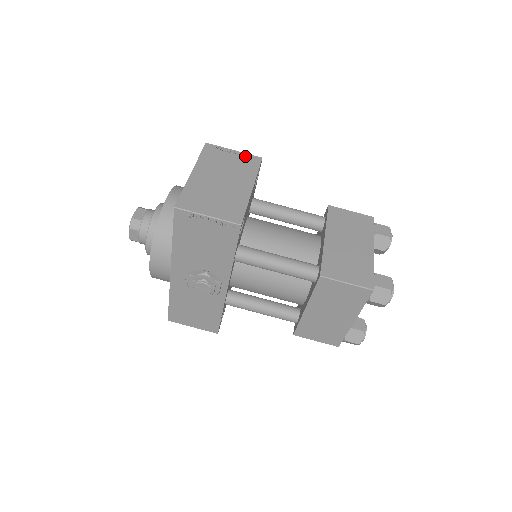
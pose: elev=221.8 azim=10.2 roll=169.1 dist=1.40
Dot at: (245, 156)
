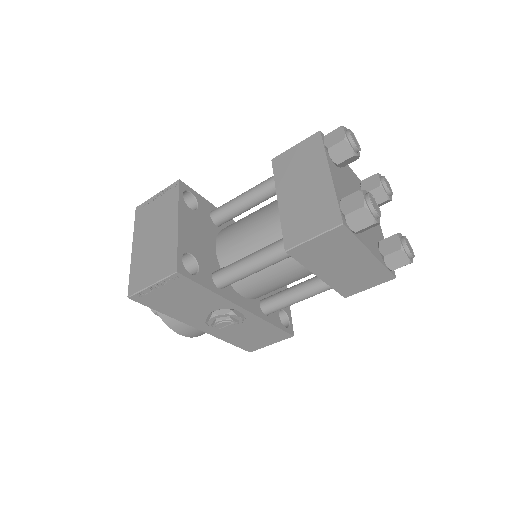
Dot at: (166, 192)
